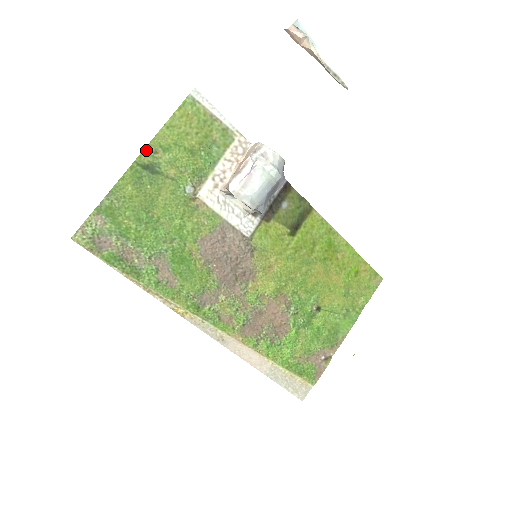
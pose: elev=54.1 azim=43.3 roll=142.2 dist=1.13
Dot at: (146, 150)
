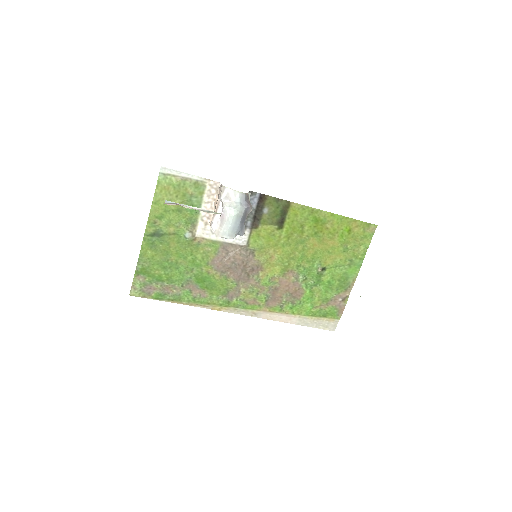
Dot at: (148, 224)
